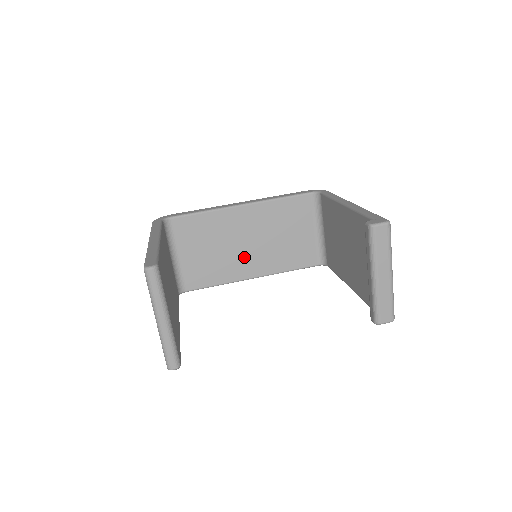
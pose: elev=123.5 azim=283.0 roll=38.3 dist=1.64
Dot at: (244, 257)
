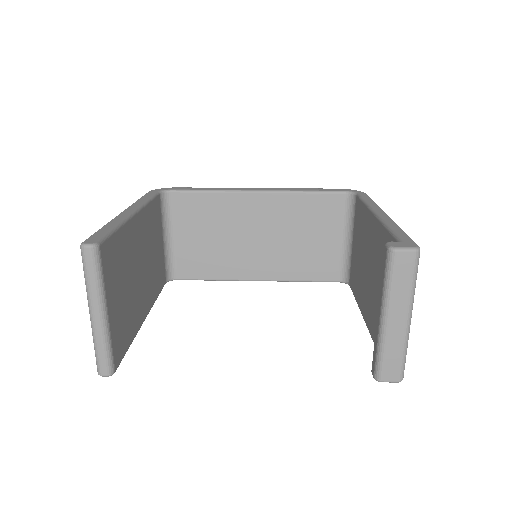
Dot at: (250, 254)
